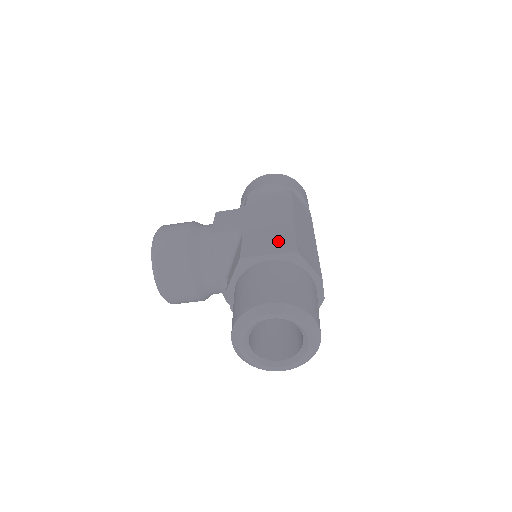
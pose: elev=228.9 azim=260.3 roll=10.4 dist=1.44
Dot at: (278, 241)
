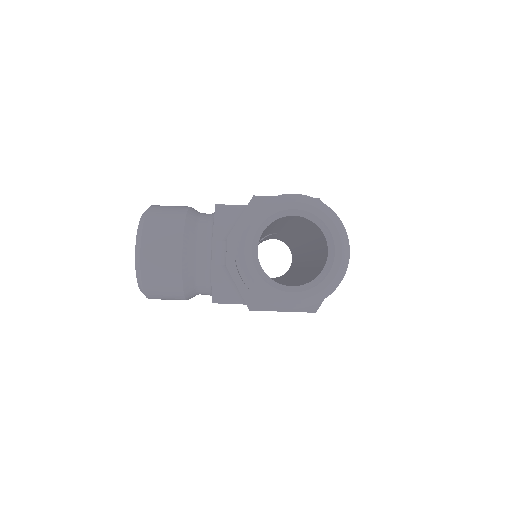
Dot at: occluded
